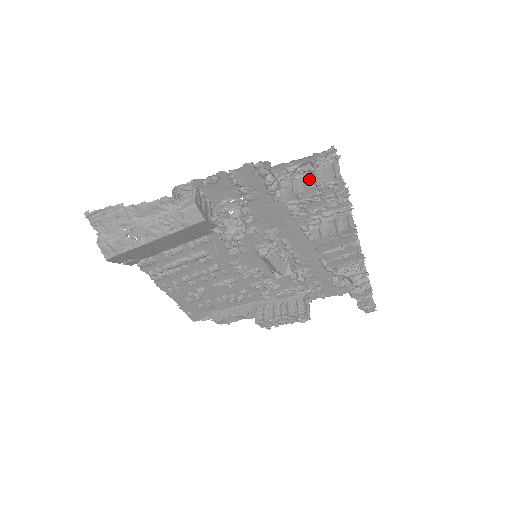
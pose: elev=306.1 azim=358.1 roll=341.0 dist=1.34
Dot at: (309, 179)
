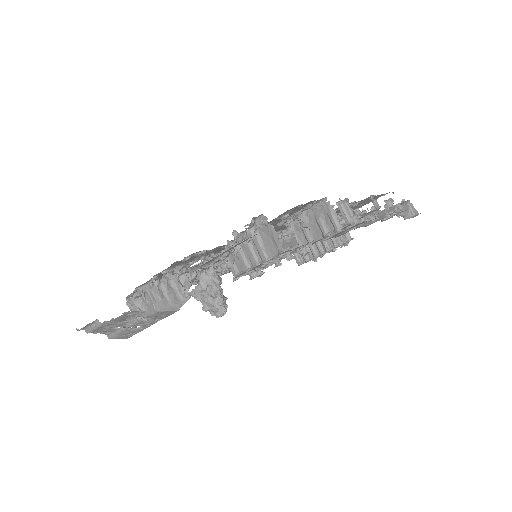
Dot at: (251, 251)
